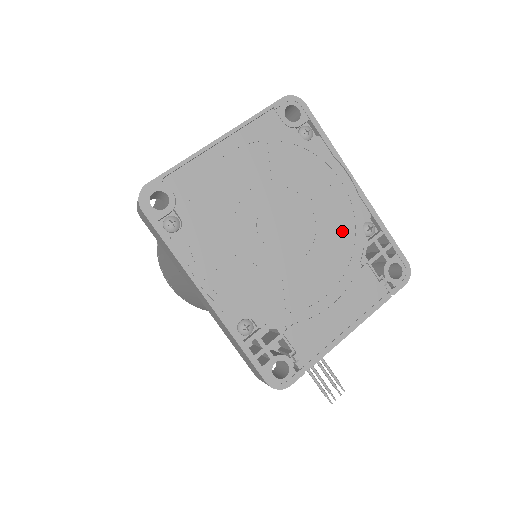
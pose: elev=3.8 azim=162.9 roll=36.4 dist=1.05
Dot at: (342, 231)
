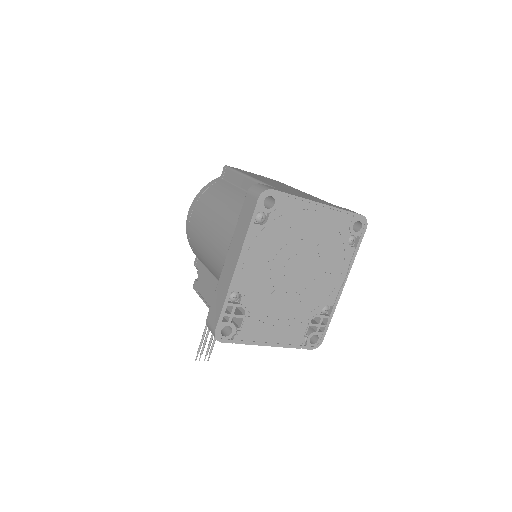
Dot at: (316, 299)
